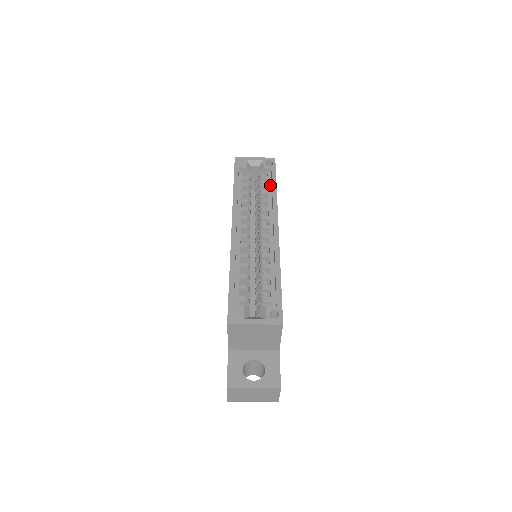
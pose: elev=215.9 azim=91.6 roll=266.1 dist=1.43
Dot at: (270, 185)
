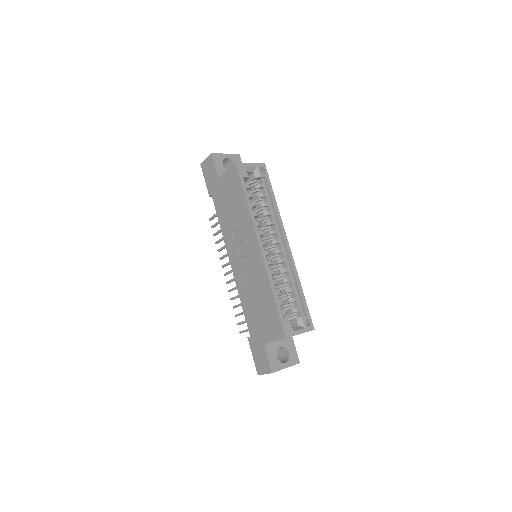
Dot at: (267, 195)
